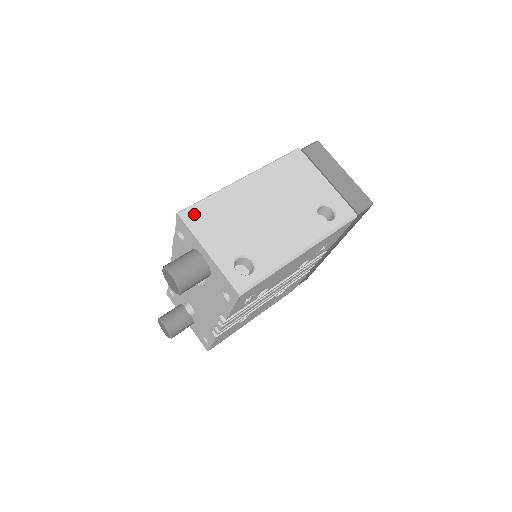
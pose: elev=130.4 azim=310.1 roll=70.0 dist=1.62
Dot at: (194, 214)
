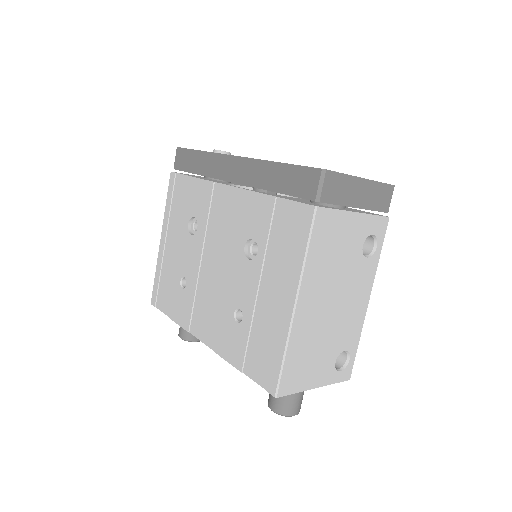
Dot at: (287, 382)
